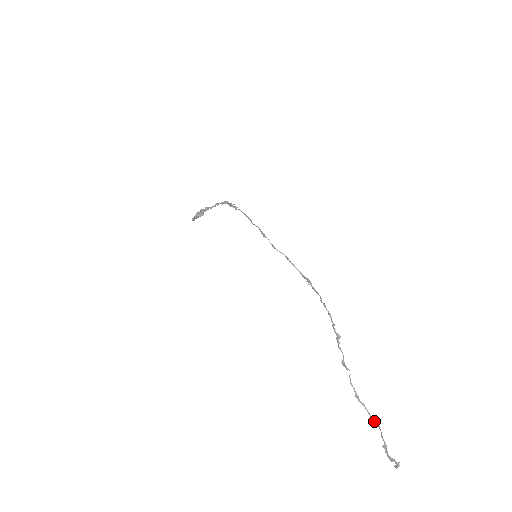
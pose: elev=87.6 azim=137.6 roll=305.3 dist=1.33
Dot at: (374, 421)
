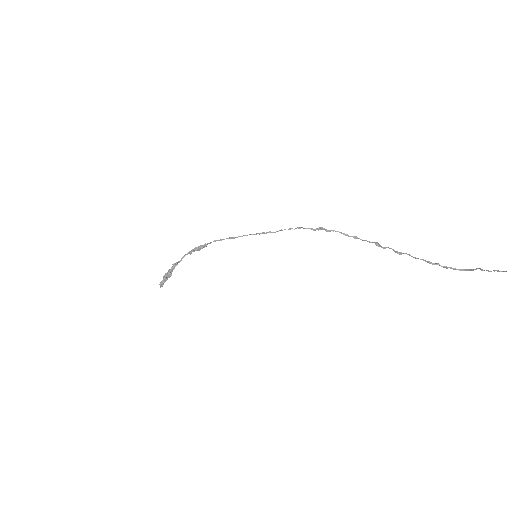
Dot at: (457, 269)
